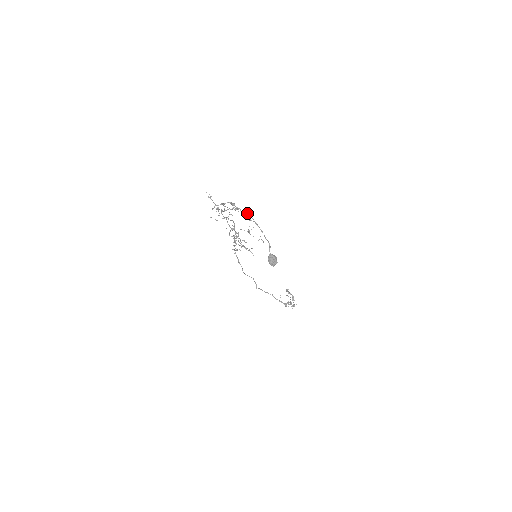
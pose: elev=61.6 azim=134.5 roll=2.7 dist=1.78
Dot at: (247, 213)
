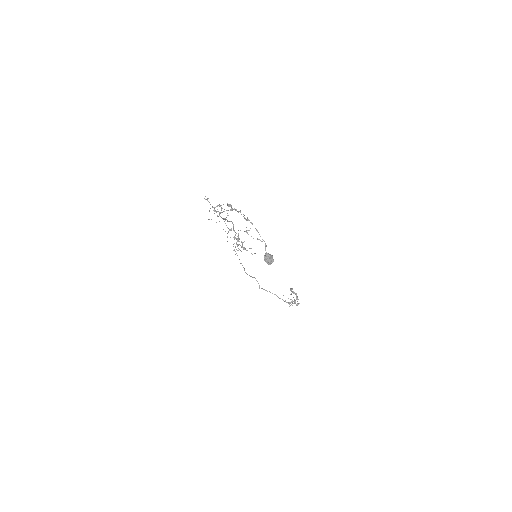
Dot at: occluded
